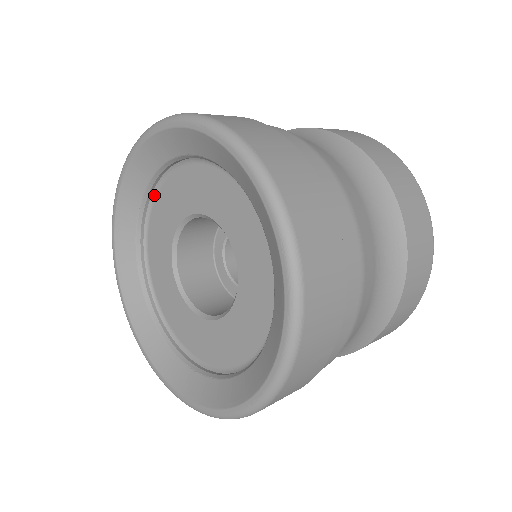
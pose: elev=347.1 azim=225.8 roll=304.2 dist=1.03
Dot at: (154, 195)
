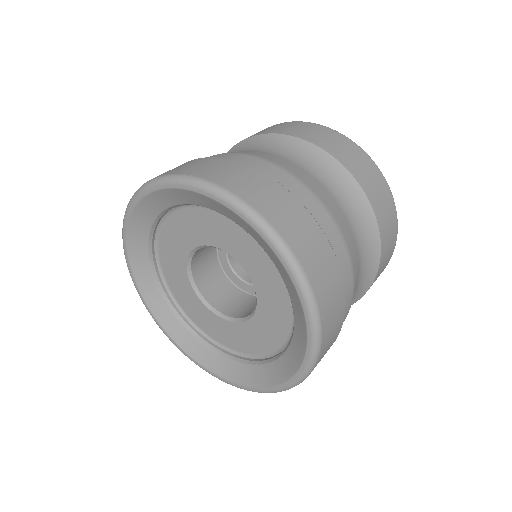
Dot at: (158, 261)
